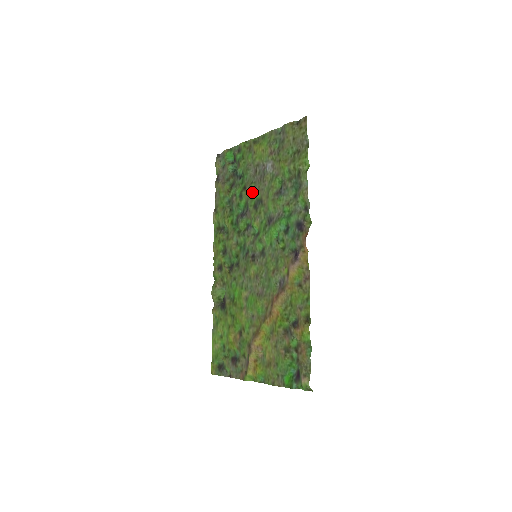
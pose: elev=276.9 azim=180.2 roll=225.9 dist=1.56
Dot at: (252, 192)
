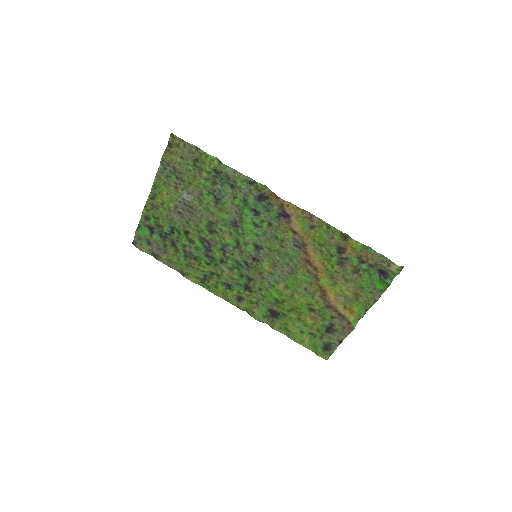
Dot at: (196, 227)
